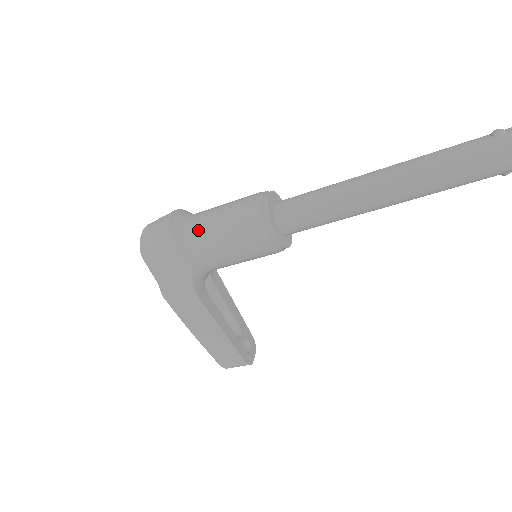
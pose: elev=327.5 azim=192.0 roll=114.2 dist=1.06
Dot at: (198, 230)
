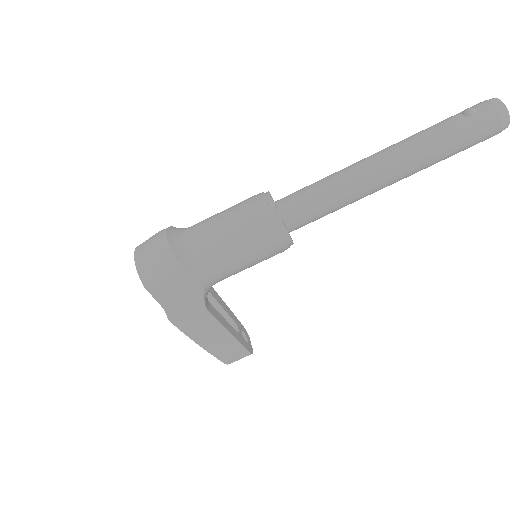
Dot at: (206, 248)
